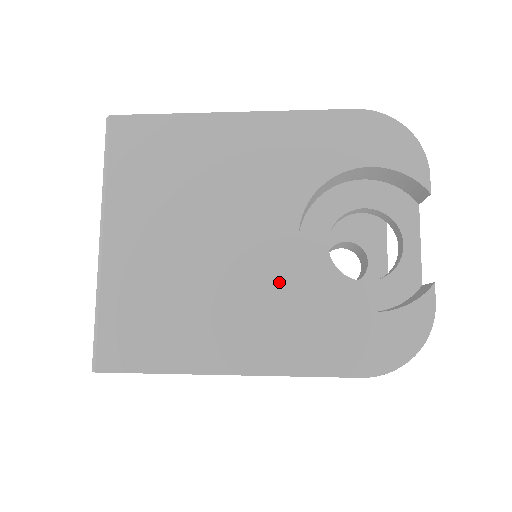
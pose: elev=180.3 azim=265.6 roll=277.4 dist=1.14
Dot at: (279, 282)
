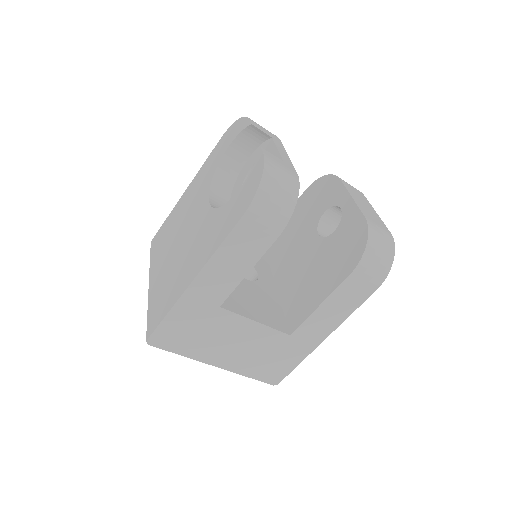
Dot at: (204, 225)
